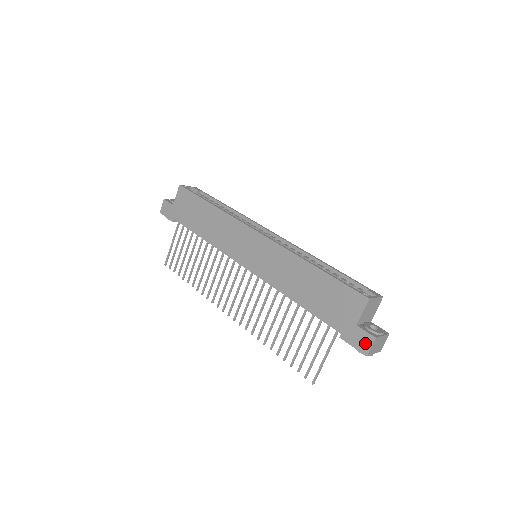
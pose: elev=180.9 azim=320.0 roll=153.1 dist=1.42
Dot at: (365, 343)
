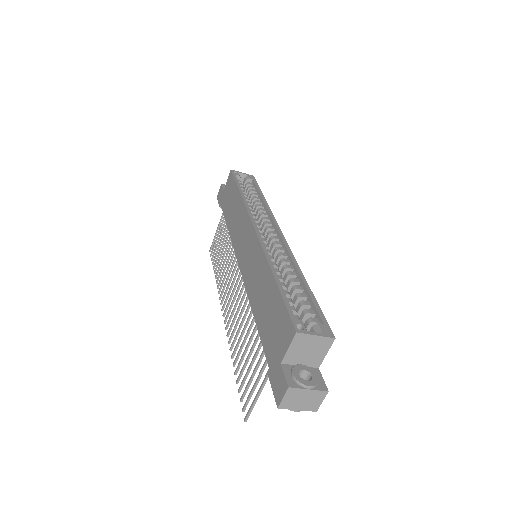
Dot at: (280, 390)
